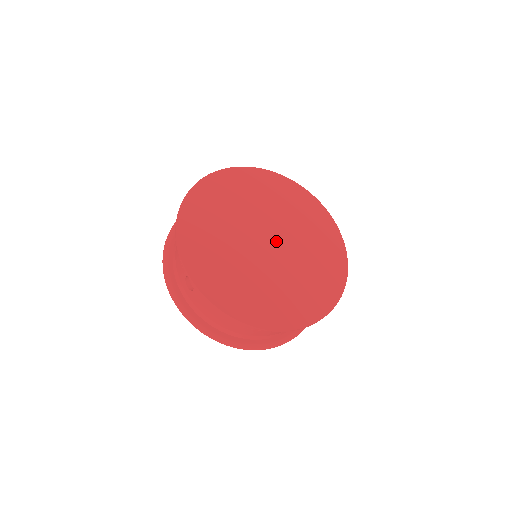
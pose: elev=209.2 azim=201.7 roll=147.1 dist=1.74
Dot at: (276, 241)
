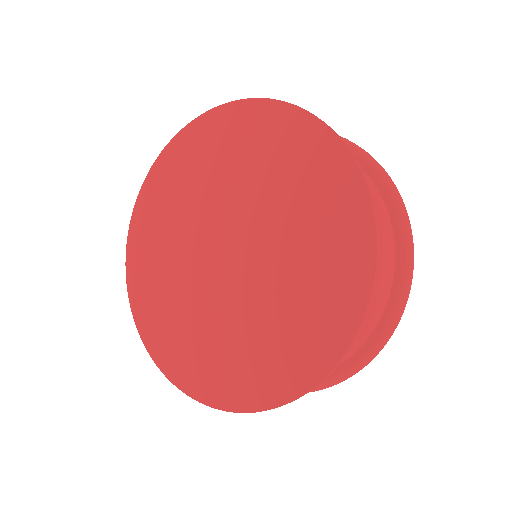
Dot at: (237, 261)
